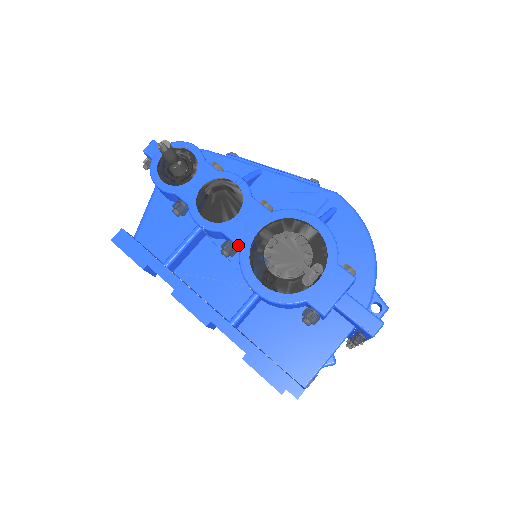
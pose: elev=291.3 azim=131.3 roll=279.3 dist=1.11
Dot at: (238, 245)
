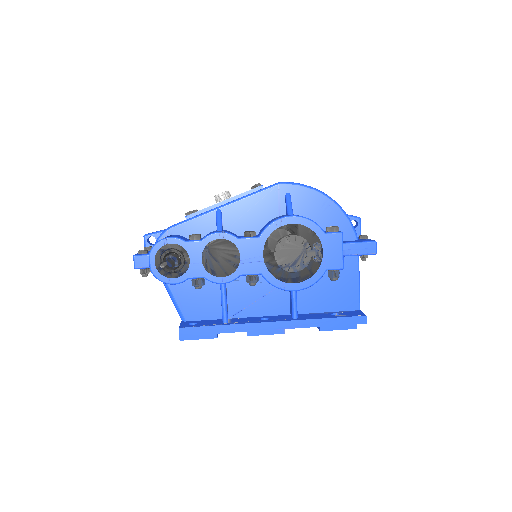
Dot at: (259, 274)
